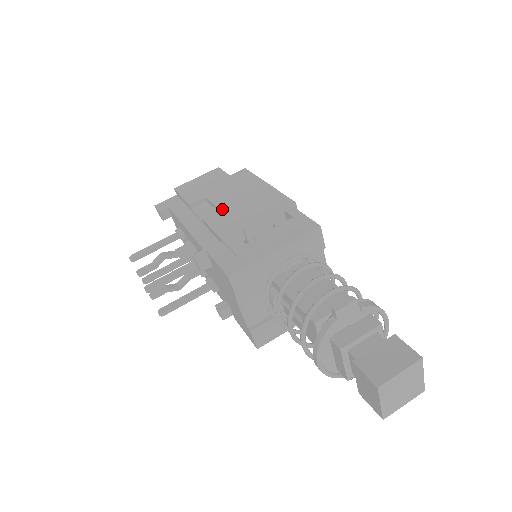
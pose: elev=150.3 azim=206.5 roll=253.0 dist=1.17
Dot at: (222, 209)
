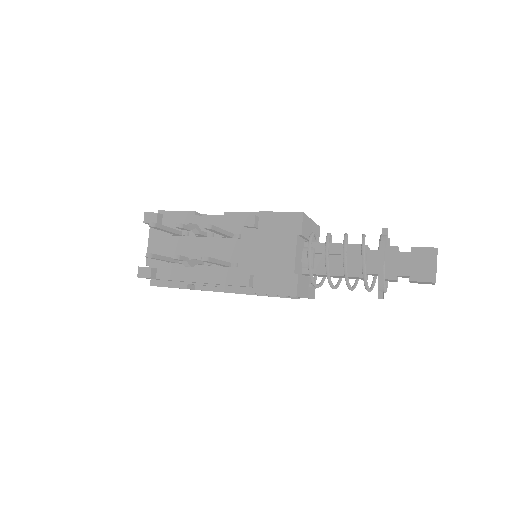
Dot at: occluded
